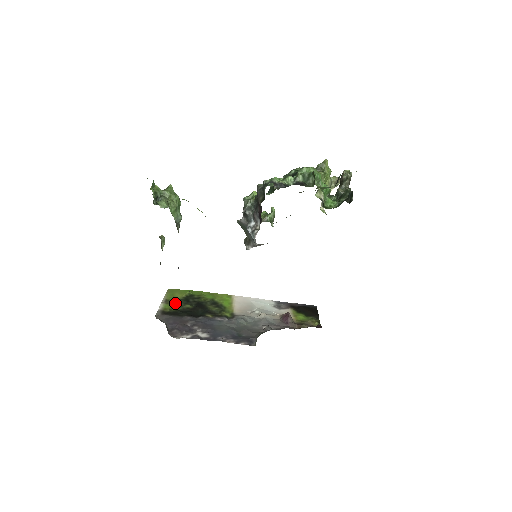
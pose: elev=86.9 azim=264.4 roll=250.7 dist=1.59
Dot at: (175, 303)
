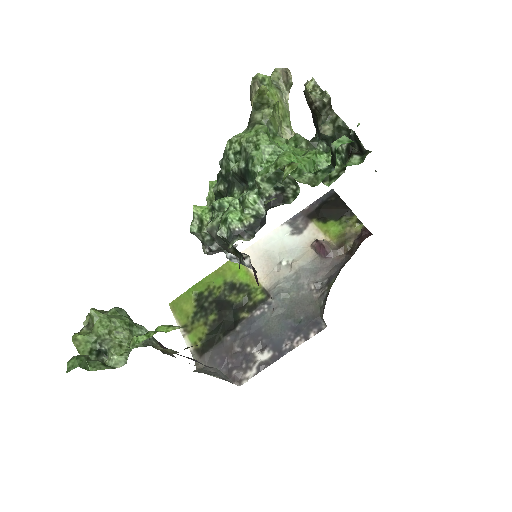
Dot at: (196, 324)
